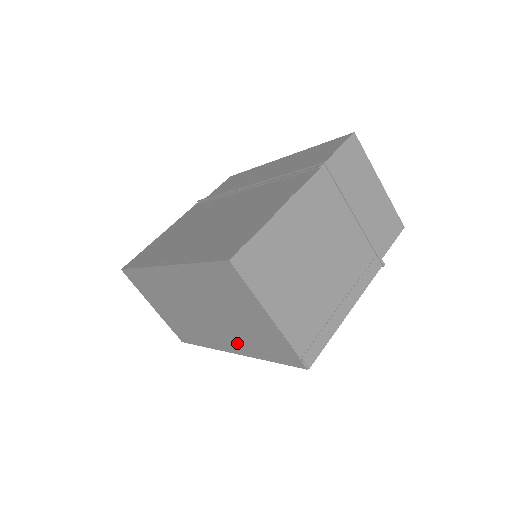
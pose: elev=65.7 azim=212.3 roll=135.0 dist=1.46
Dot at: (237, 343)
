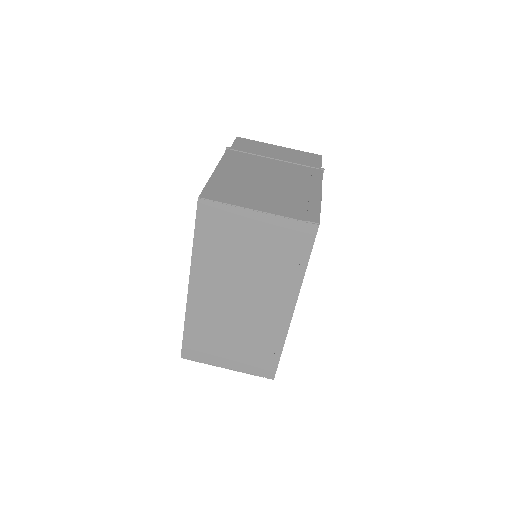
Dot at: (282, 290)
